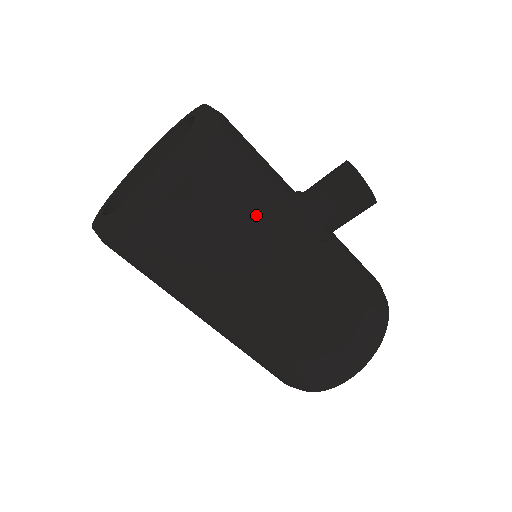
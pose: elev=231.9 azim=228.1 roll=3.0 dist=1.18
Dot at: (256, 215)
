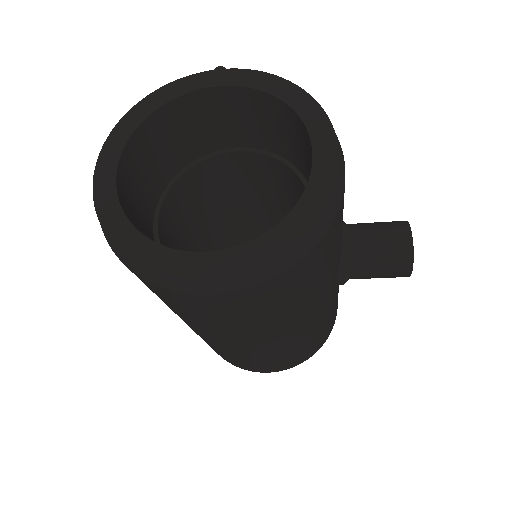
Dot at: (319, 285)
